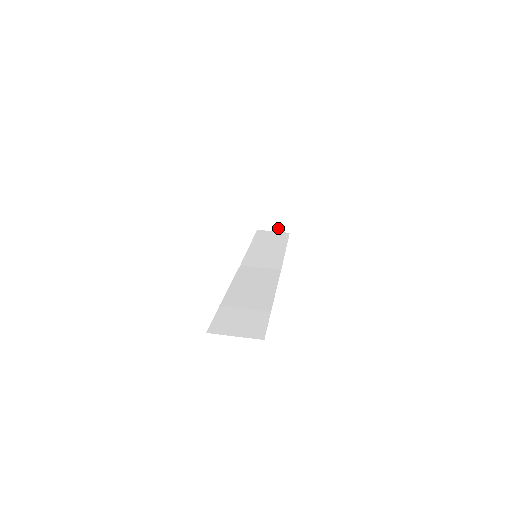
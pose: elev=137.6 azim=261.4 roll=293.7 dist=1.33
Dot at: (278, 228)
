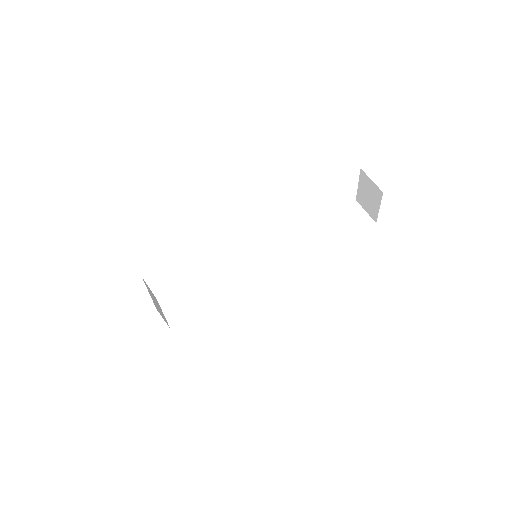
Dot at: (369, 212)
